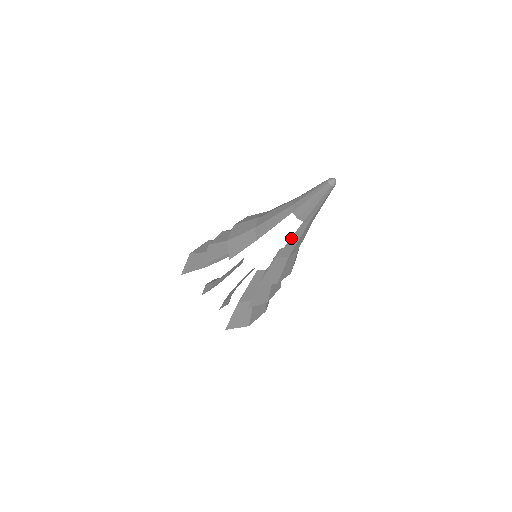
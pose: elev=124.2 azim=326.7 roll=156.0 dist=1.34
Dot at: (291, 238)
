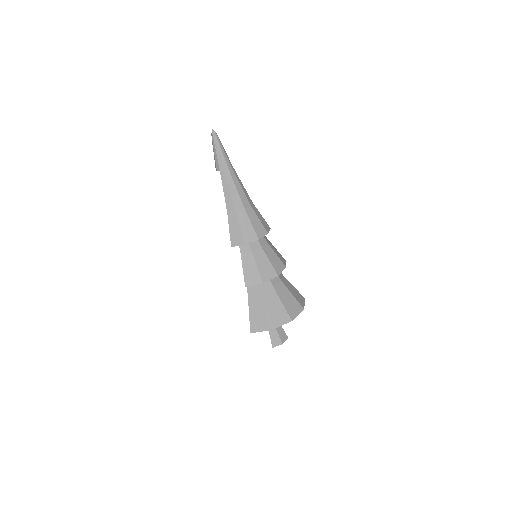
Dot at: (224, 190)
